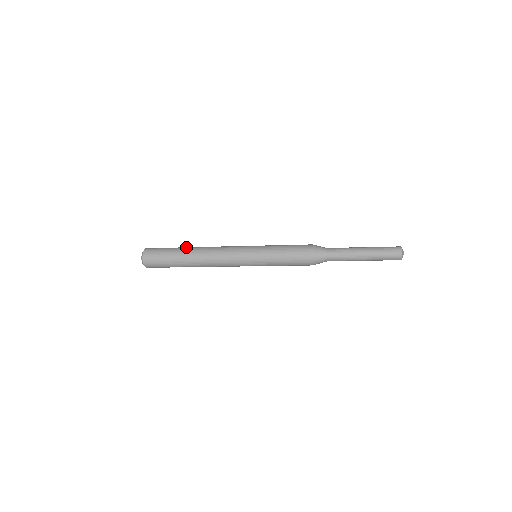
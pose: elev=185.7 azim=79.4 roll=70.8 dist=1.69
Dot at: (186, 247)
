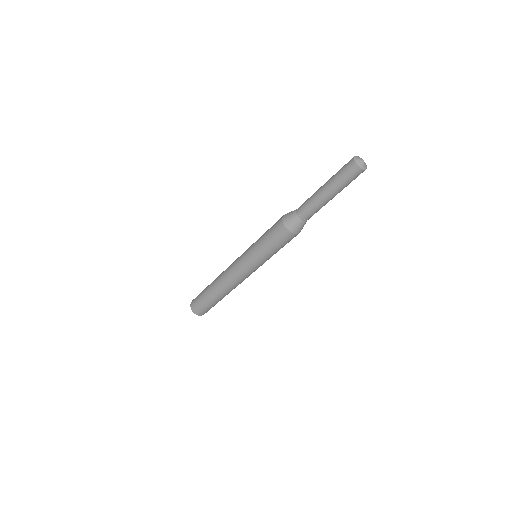
Dot at: occluded
